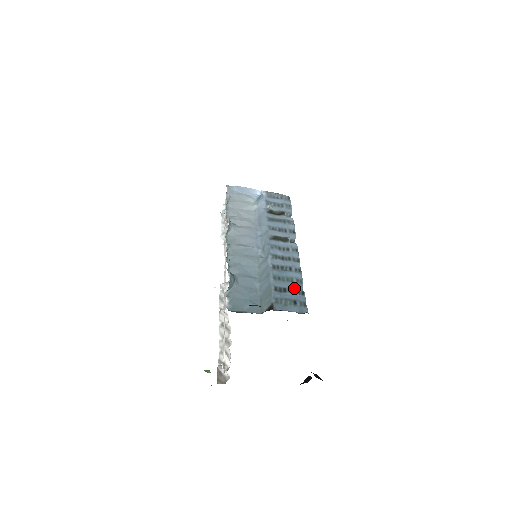
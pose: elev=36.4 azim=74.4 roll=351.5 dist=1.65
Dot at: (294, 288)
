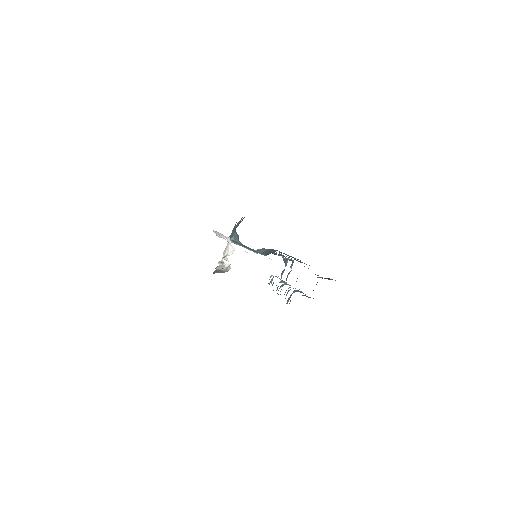
Dot at: occluded
